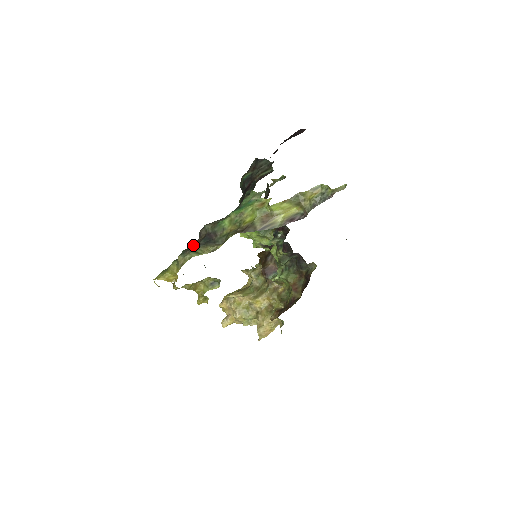
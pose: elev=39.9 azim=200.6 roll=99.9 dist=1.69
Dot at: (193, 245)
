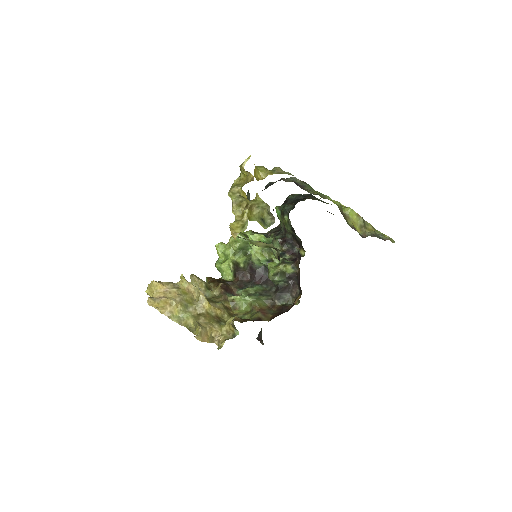
Dot at: occluded
